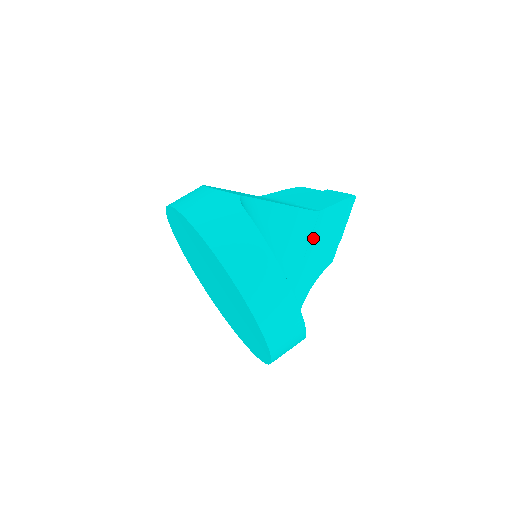
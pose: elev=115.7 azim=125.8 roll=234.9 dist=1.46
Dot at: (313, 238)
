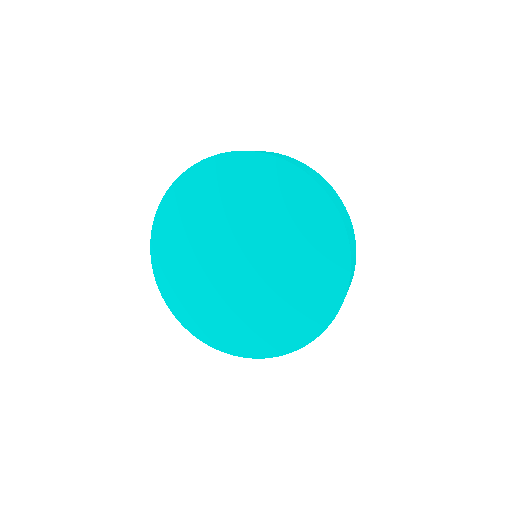
Dot at: occluded
